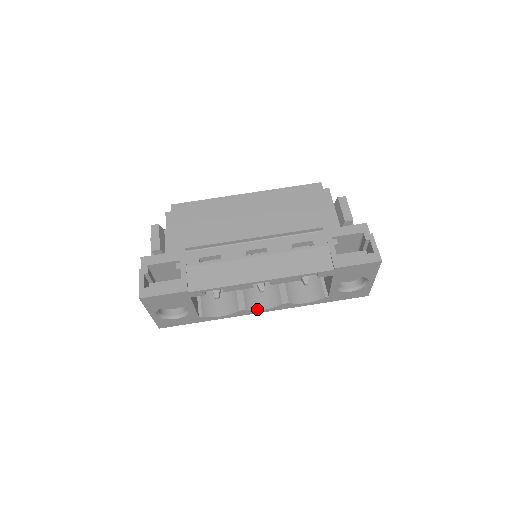
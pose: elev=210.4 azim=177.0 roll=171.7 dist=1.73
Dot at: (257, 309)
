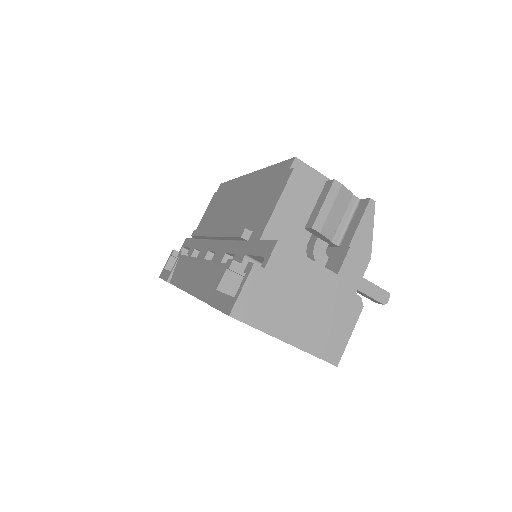
Dot at: occluded
